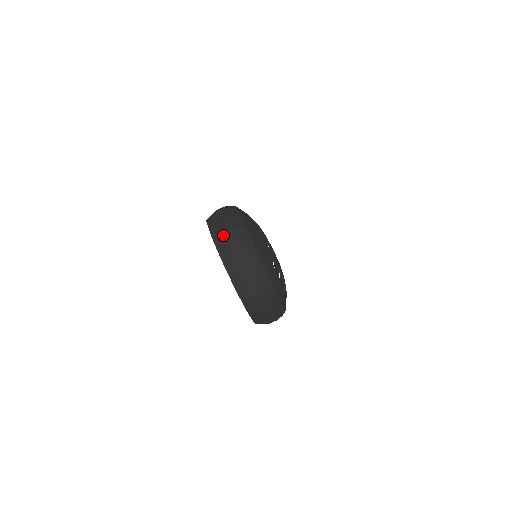
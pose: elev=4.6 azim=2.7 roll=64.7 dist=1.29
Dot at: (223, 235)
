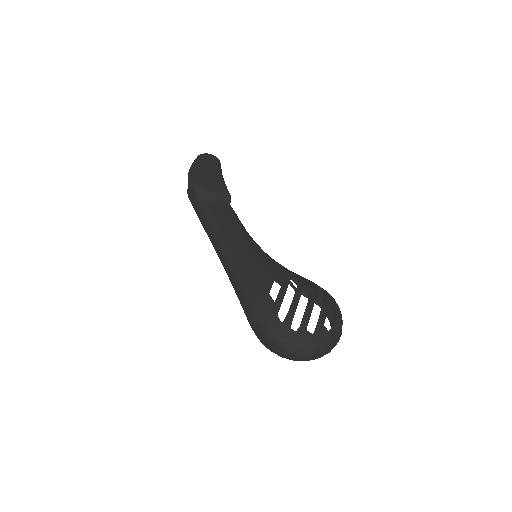
Dot at: (298, 360)
